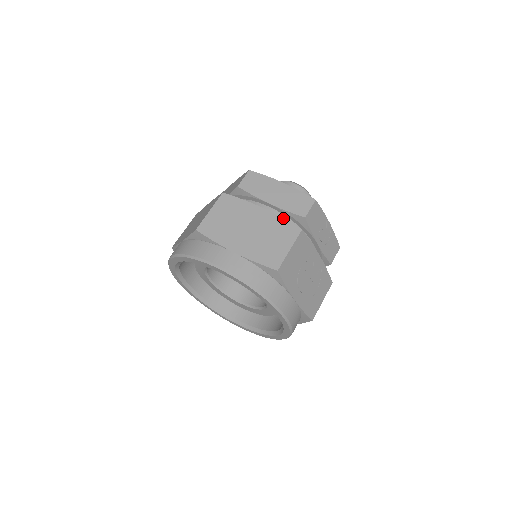
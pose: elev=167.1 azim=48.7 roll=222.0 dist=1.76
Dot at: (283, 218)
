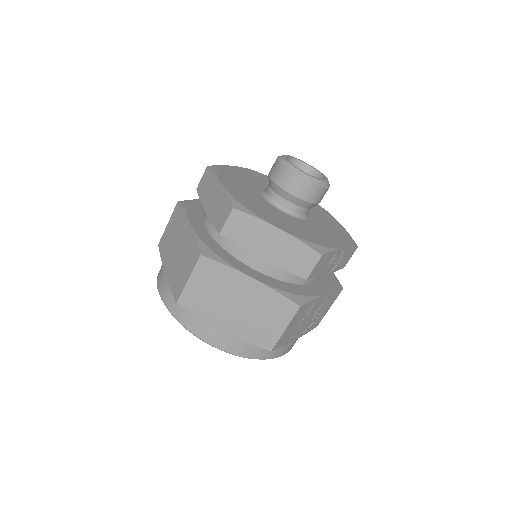
Dot at: (277, 292)
